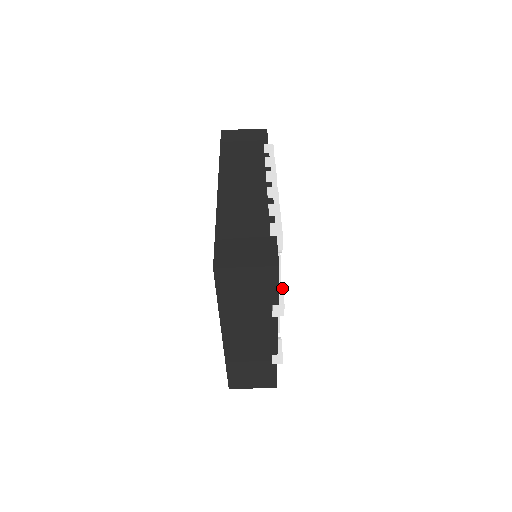
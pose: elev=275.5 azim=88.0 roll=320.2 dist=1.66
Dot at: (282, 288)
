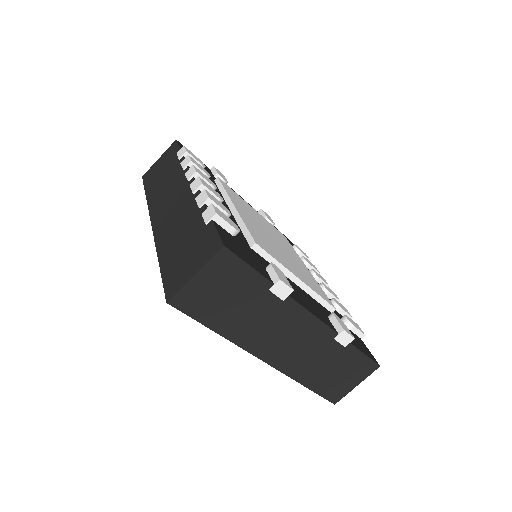
Dot at: (270, 265)
